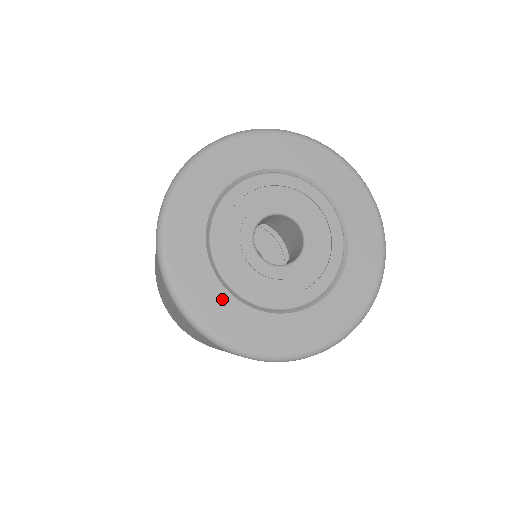
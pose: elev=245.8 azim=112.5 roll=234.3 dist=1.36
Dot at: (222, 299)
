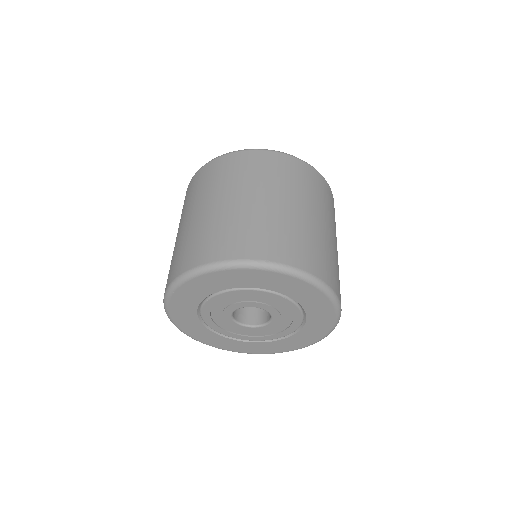
Dot at: (214, 336)
